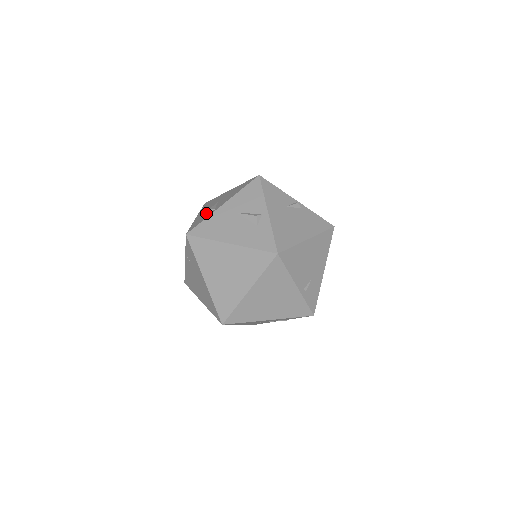
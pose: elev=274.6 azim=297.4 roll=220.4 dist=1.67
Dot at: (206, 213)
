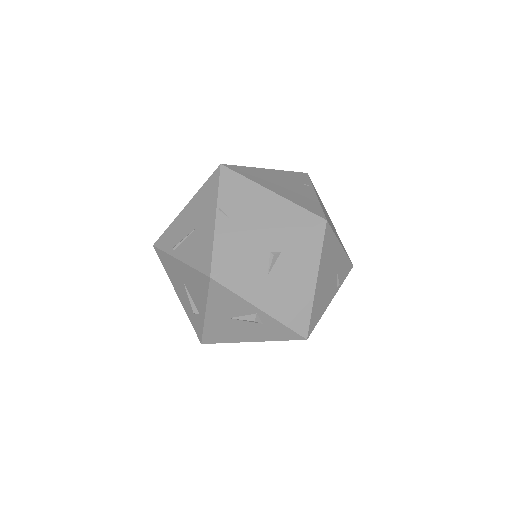
Dot at: (190, 308)
